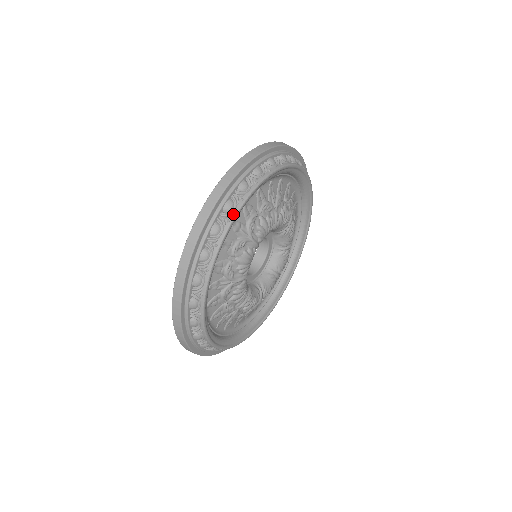
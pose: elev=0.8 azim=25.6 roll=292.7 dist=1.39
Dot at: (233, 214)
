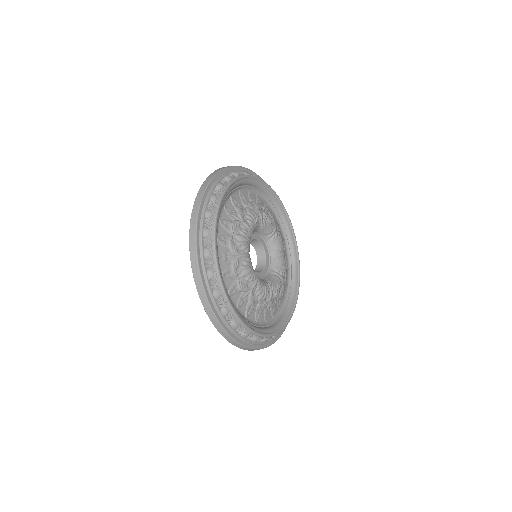
Dot at: (213, 256)
